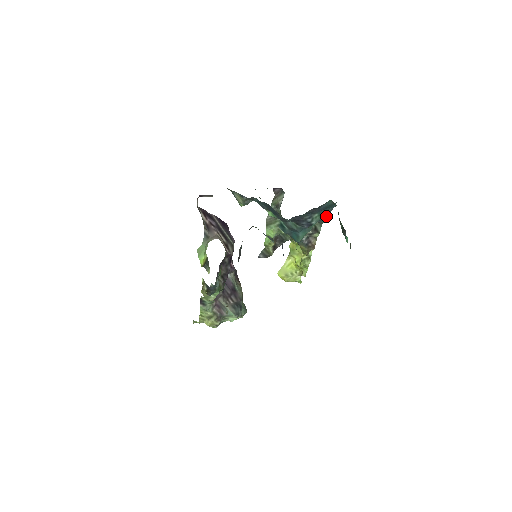
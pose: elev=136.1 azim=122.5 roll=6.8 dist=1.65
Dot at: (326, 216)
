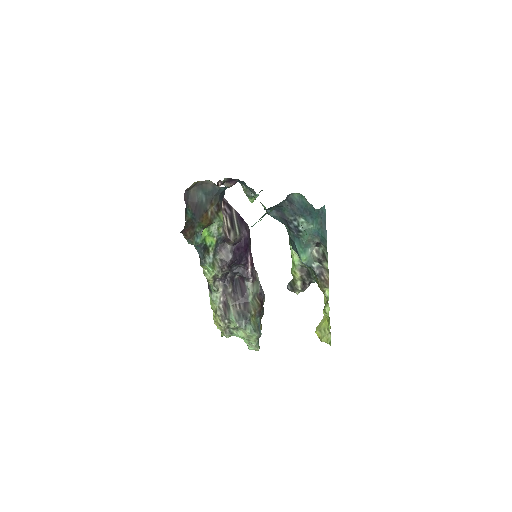
Dot at: (325, 235)
